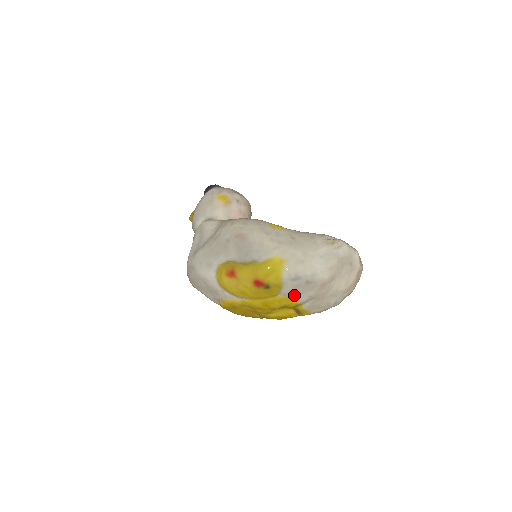
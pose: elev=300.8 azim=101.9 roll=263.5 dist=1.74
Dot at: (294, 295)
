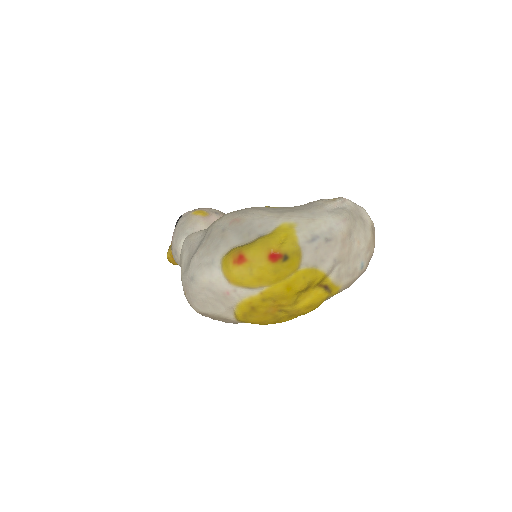
Dot at: (317, 263)
